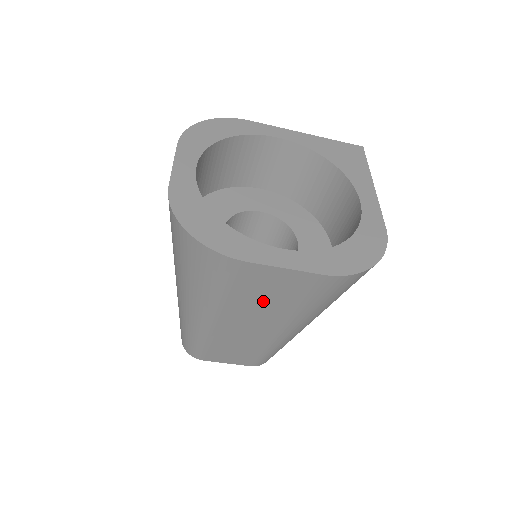
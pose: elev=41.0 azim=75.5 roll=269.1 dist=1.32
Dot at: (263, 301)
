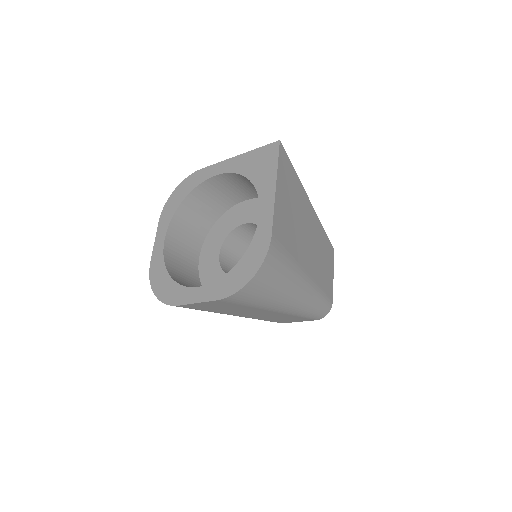
Dot at: (228, 309)
